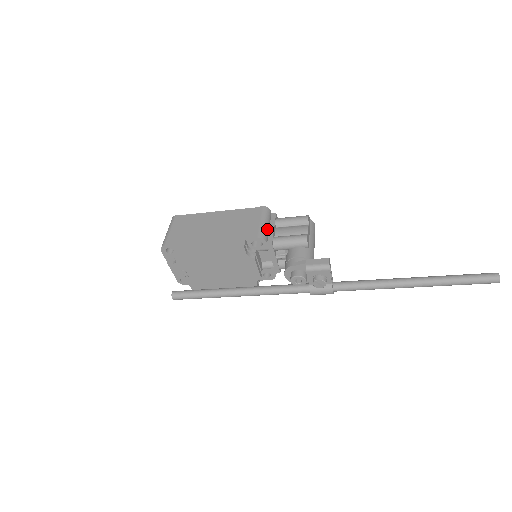
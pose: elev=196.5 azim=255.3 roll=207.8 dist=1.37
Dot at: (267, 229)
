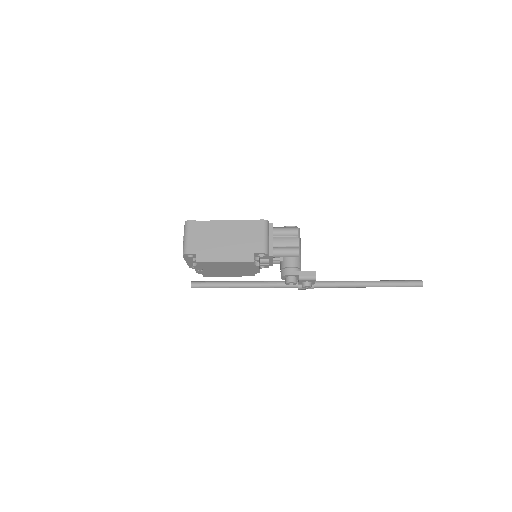
Dot at: (268, 242)
